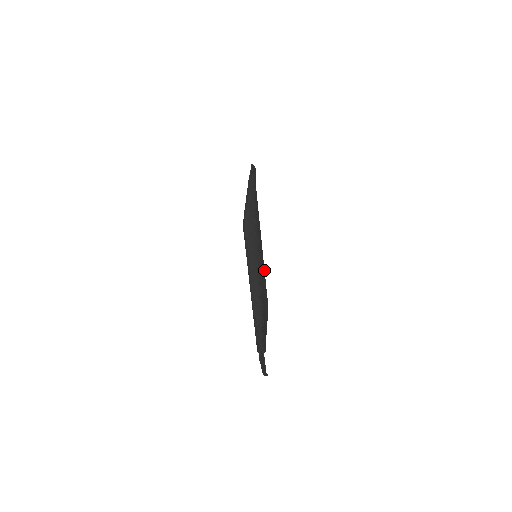
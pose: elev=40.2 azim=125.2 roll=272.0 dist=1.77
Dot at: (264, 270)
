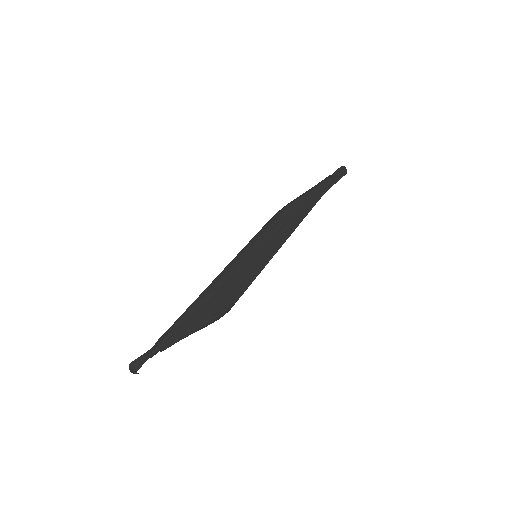
Dot at: (255, 276)
